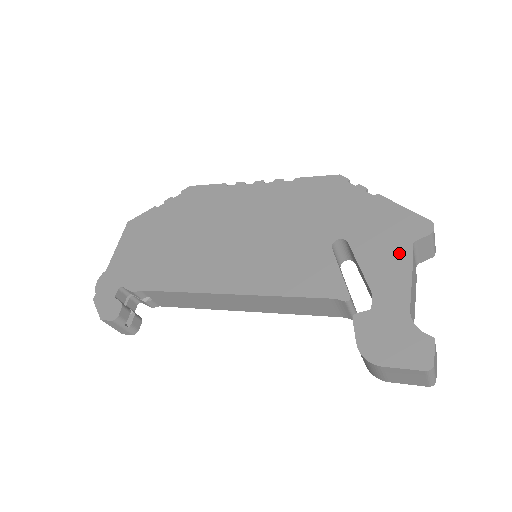
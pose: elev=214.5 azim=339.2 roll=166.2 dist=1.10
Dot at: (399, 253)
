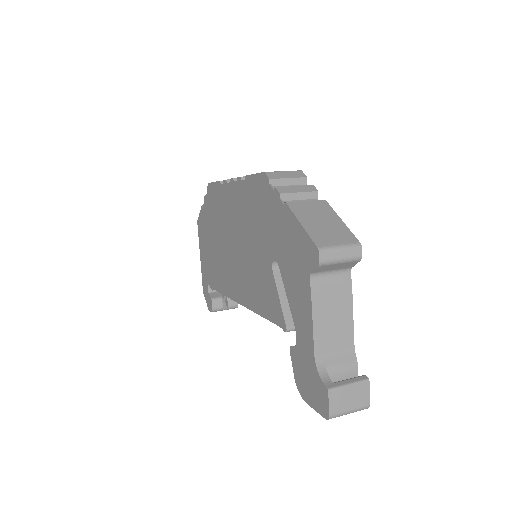
Dot at: (303, 287)
